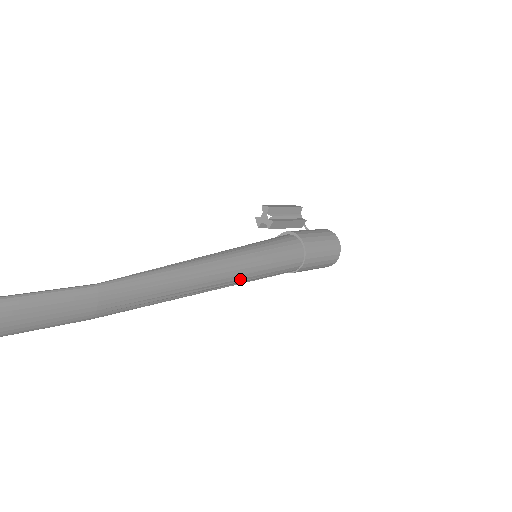
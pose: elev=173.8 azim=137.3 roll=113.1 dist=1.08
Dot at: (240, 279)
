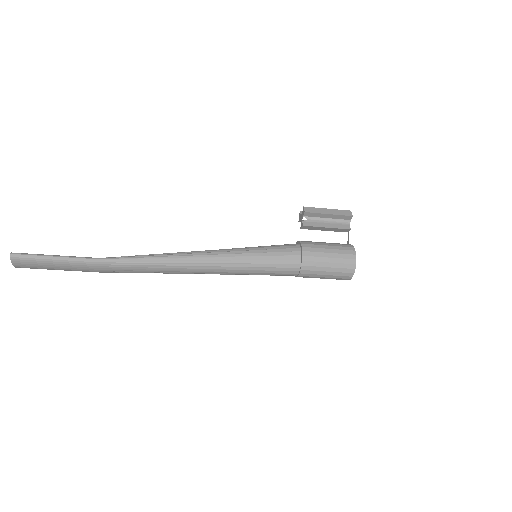
Dot at: (222, 273)
